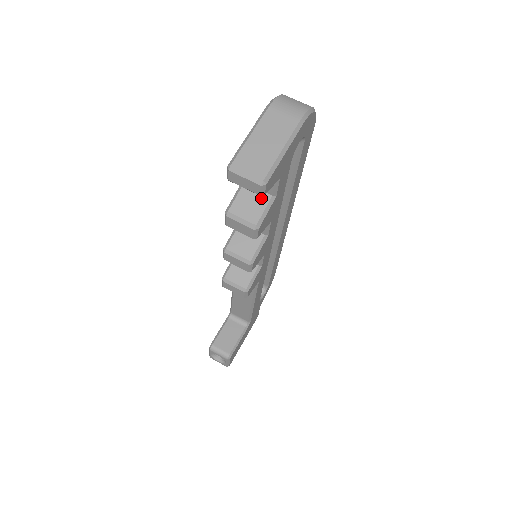
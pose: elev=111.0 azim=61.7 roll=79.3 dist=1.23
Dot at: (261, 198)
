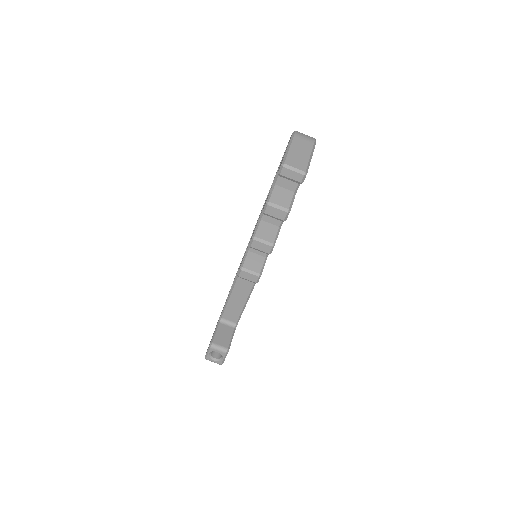
Dot at: (288, 193)
